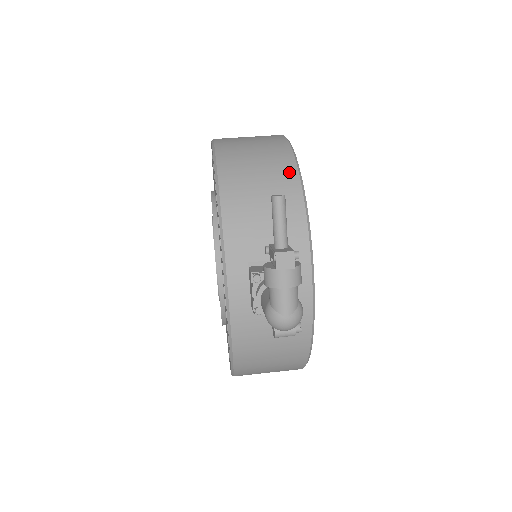
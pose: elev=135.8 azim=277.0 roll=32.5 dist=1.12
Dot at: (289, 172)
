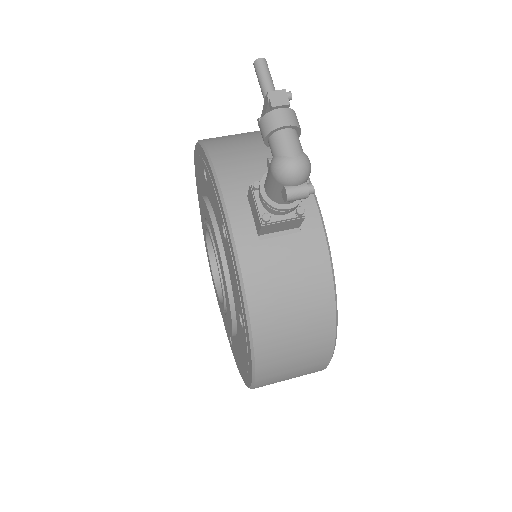
Dot at: occluded
